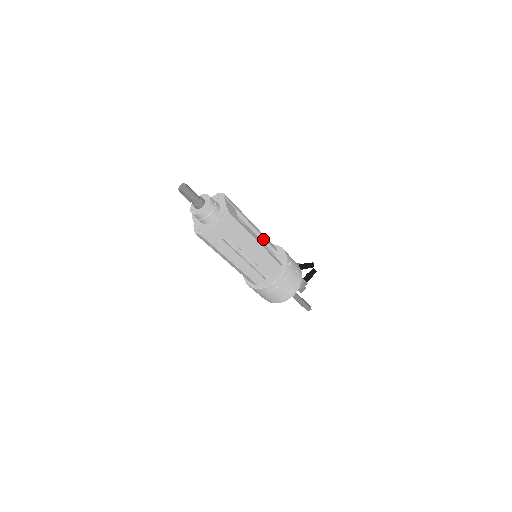
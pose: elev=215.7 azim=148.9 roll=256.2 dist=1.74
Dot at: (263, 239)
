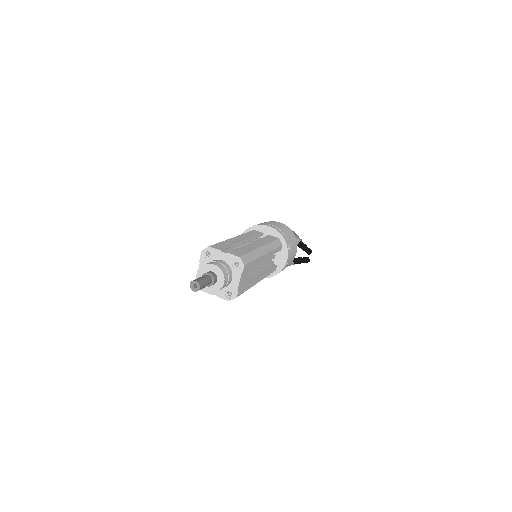
Dot at: occluded
